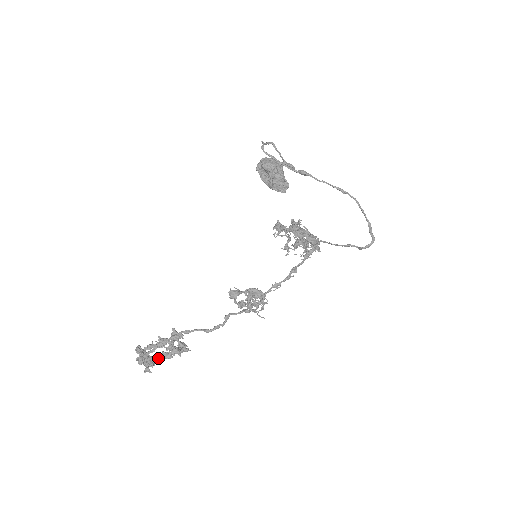
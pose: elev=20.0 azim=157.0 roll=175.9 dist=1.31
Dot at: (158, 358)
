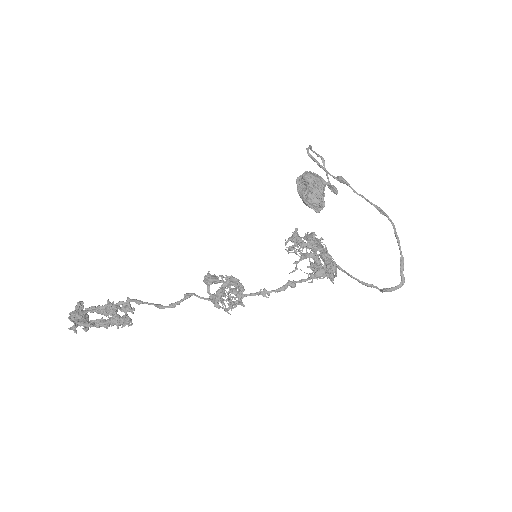
Dot at: (93, 321)
